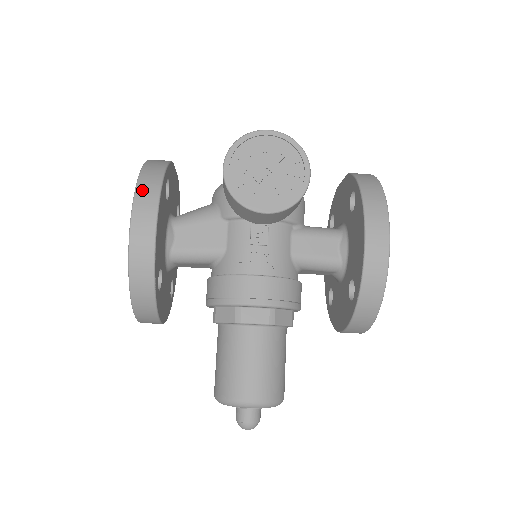
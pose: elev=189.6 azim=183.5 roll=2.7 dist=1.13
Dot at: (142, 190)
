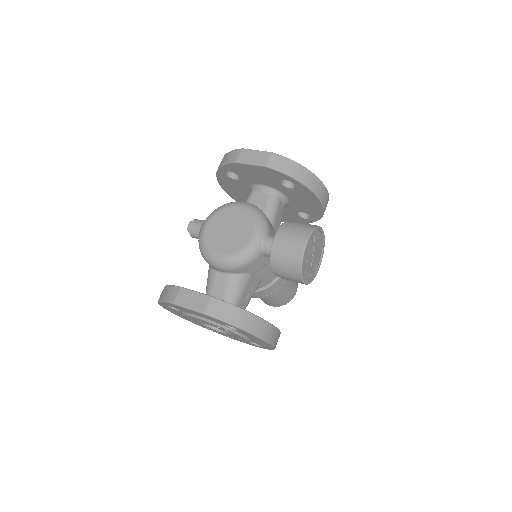
Dot at: (262, 333)
